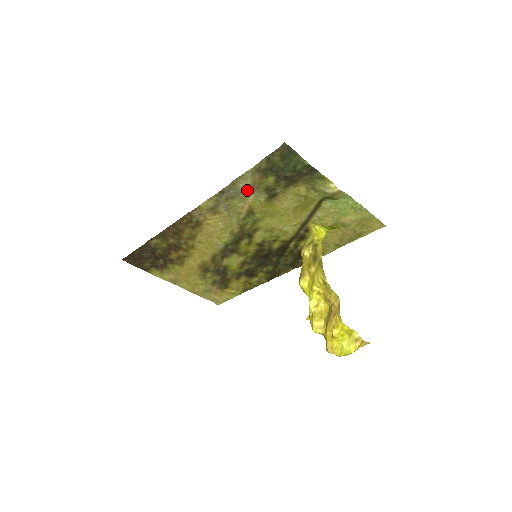
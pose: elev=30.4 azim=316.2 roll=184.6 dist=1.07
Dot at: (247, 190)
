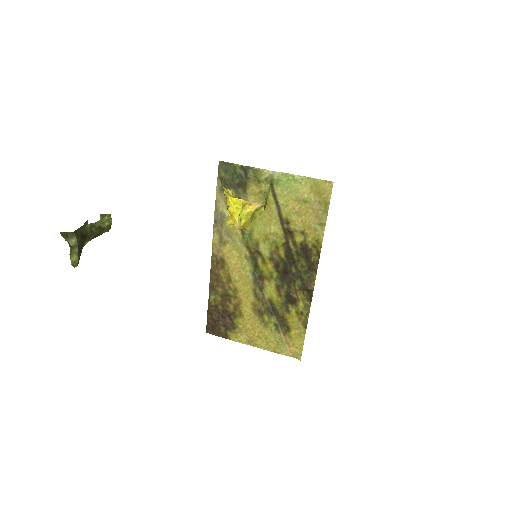
Dot at: occluded
